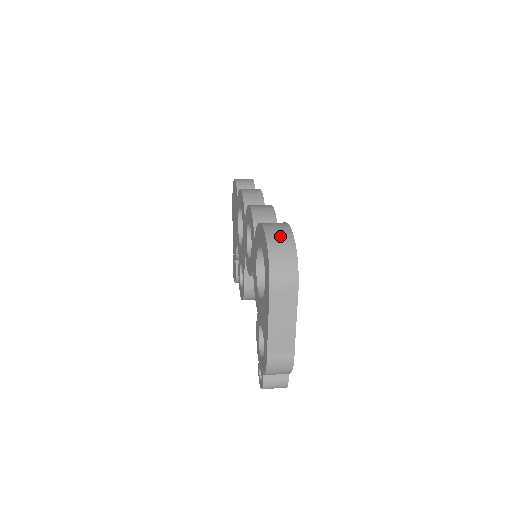
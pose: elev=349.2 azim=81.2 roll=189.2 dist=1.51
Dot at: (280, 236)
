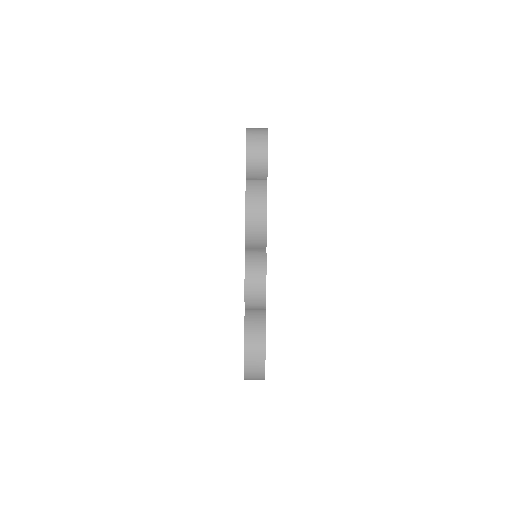
Dot at: (255, 367)
